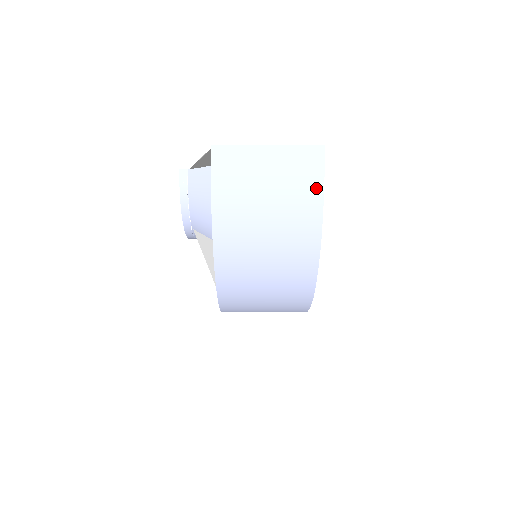
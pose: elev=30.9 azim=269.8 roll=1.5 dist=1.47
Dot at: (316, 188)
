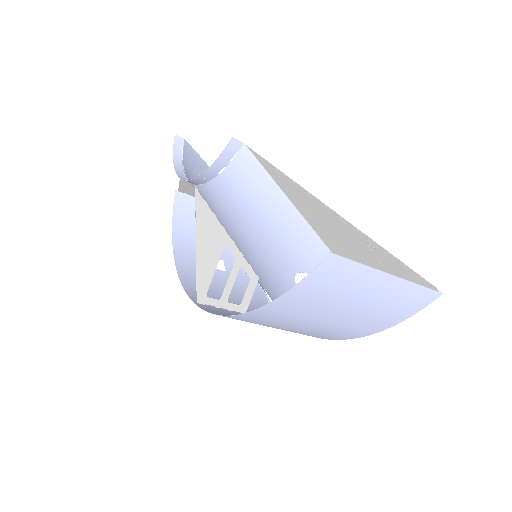
Dot at: (394, 321)
